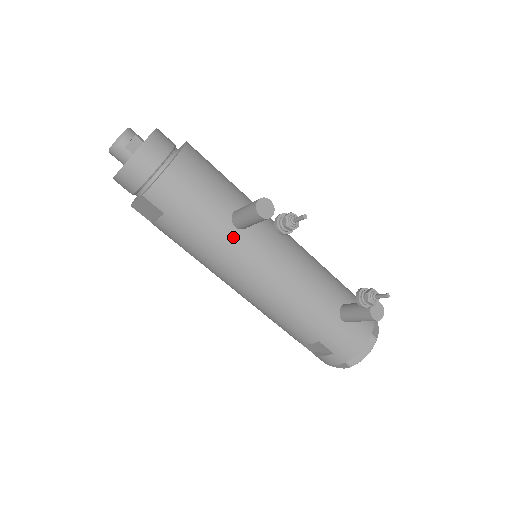
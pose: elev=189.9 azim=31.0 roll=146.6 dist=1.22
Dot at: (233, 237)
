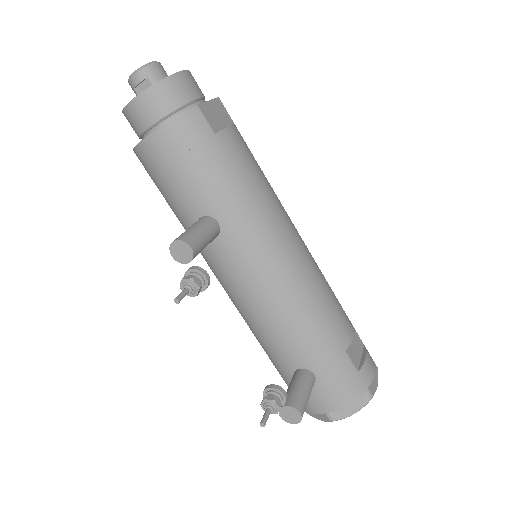
Dot at: occluded
